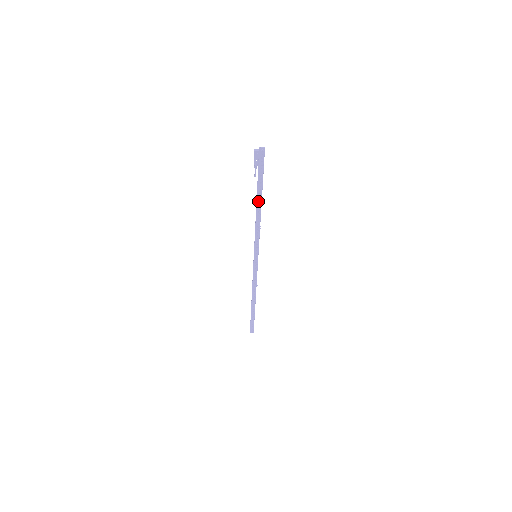
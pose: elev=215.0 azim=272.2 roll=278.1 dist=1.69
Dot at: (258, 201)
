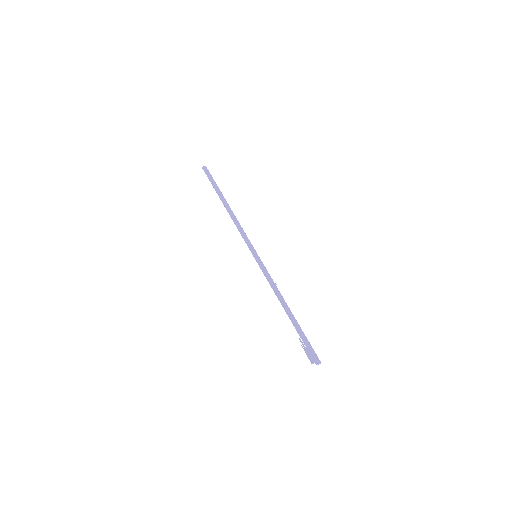
Dot at: (289, 315)
